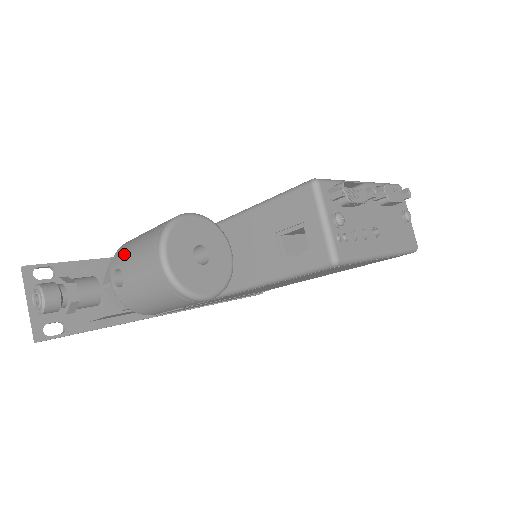
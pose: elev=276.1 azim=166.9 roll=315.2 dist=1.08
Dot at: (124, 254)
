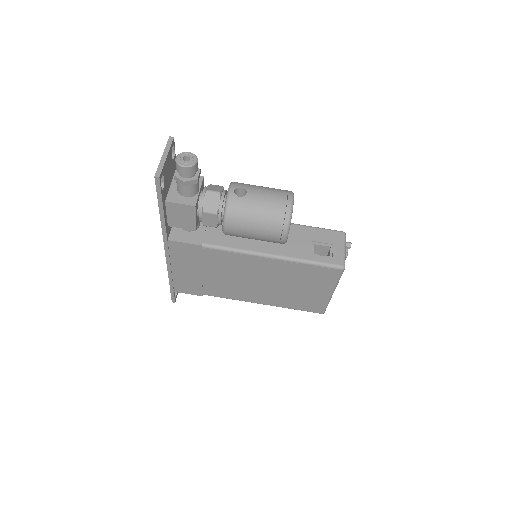
Dot at: (250, 185)
